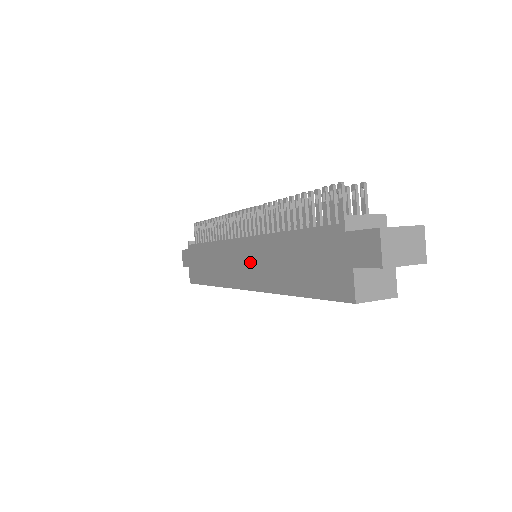
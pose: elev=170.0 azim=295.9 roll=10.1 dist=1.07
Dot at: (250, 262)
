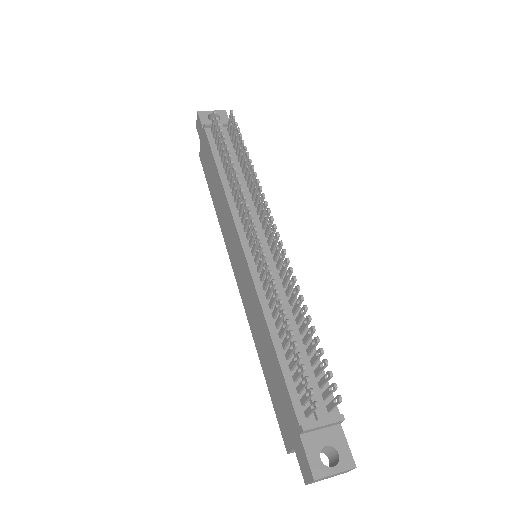
Dot at: (244, 281)
